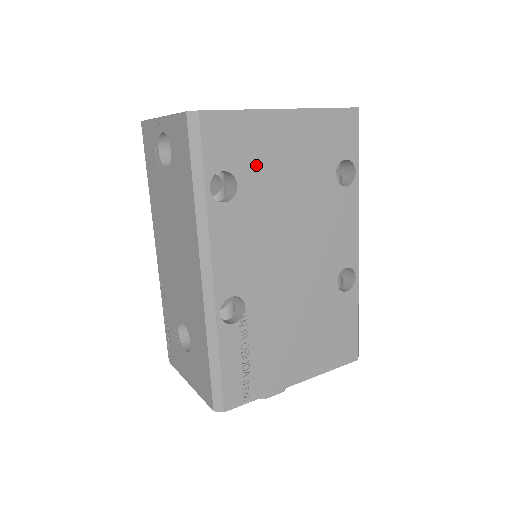
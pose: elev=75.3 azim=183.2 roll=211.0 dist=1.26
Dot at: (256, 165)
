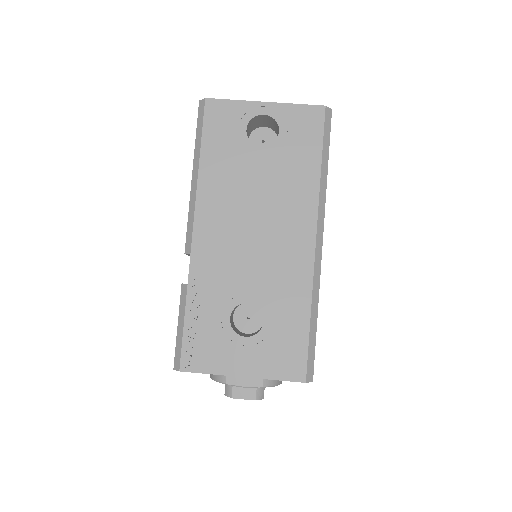
Dot at: occluded
